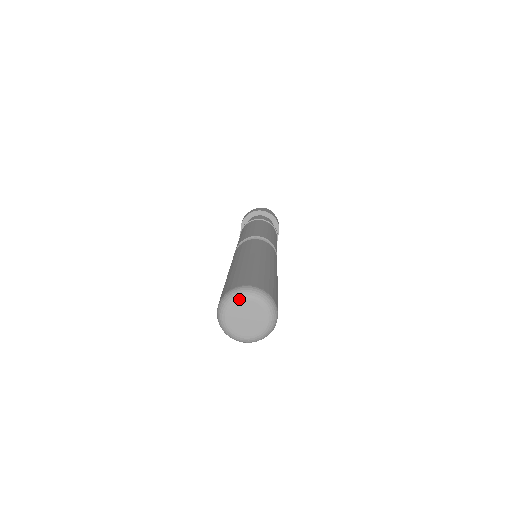
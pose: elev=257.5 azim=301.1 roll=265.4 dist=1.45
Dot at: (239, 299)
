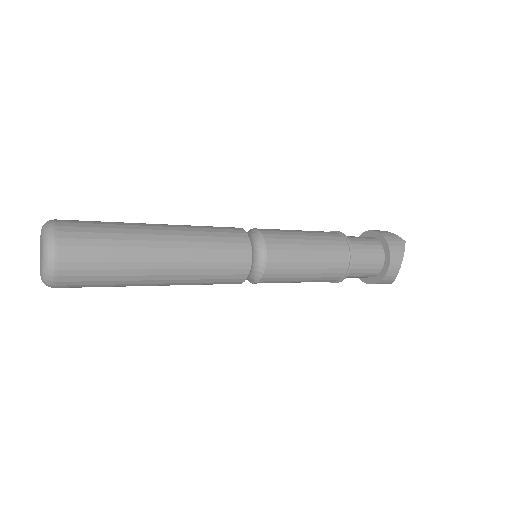
Dot at: (42, 230)
